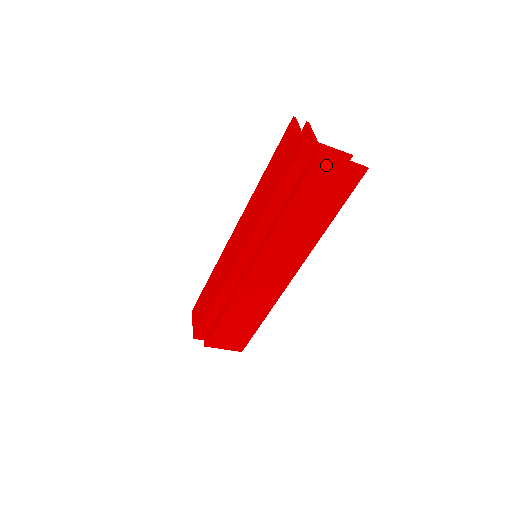
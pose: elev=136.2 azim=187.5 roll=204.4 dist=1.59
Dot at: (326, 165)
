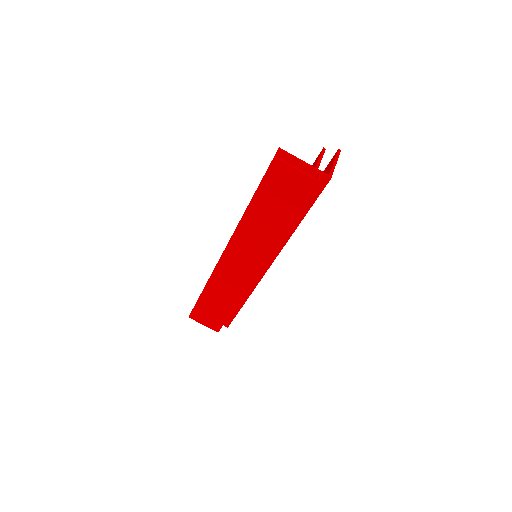
Dot at: occluded
